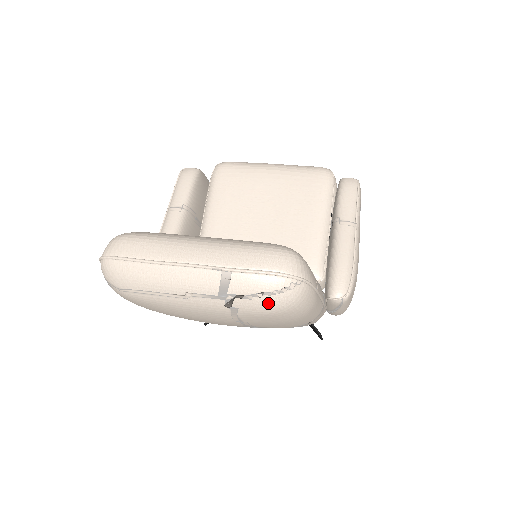
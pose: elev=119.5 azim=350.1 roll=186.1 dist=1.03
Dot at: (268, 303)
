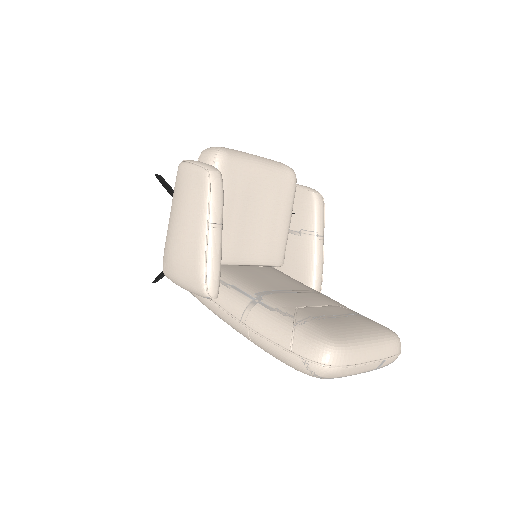
Dot at: occluded
